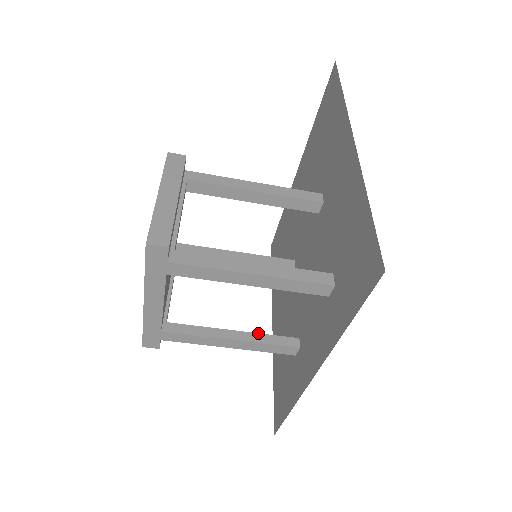
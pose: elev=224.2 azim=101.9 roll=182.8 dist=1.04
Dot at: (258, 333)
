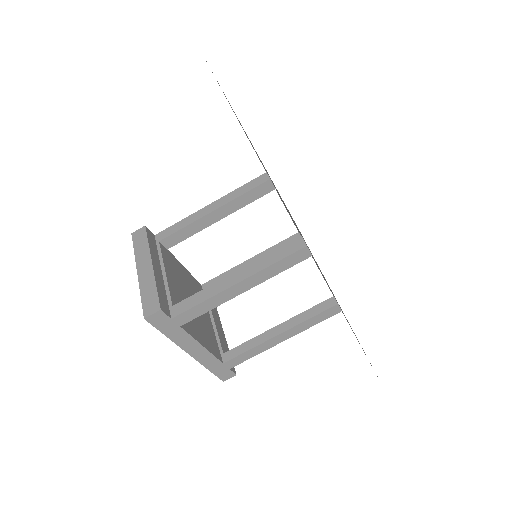
Dot at: (298, 315)
